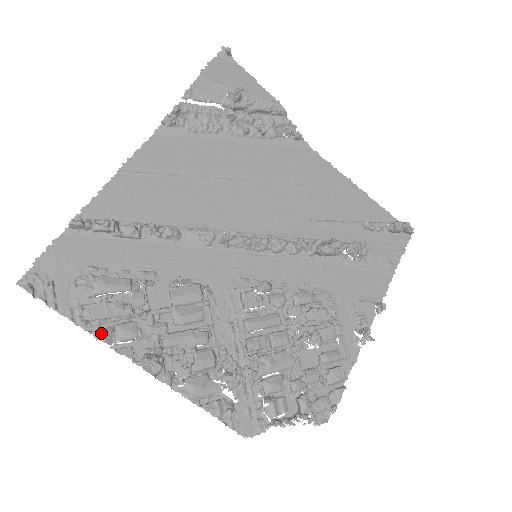
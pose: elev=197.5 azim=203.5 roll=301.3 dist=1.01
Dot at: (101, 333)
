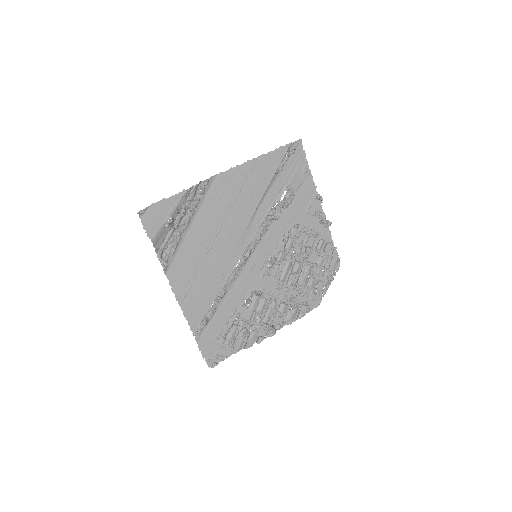
Dot at: (248, 346)
